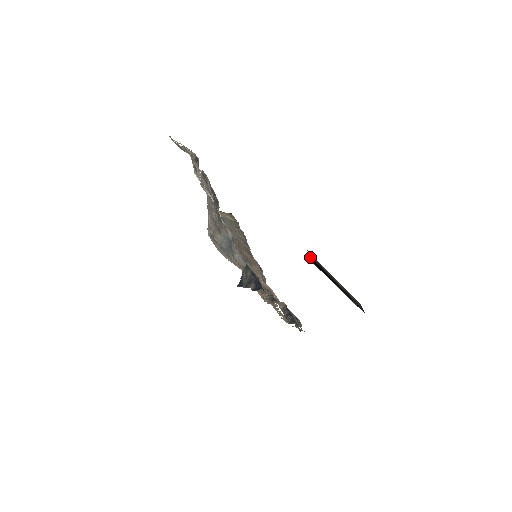
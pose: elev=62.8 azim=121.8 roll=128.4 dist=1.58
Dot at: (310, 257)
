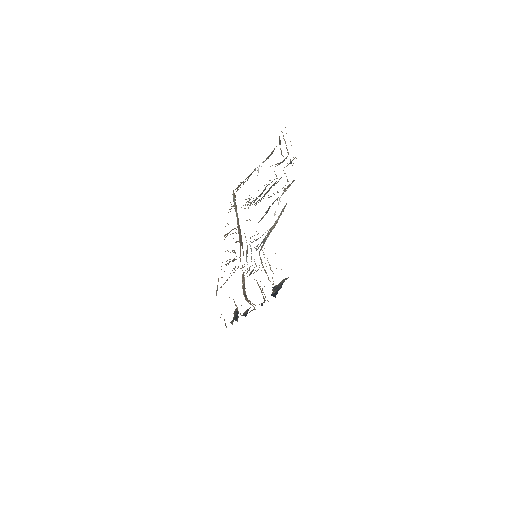
Dot at: occluded
